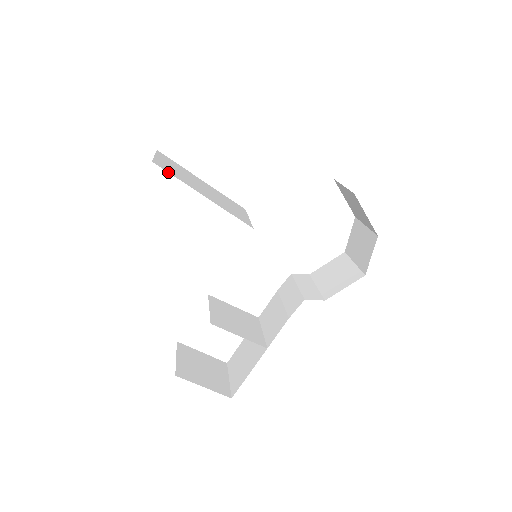
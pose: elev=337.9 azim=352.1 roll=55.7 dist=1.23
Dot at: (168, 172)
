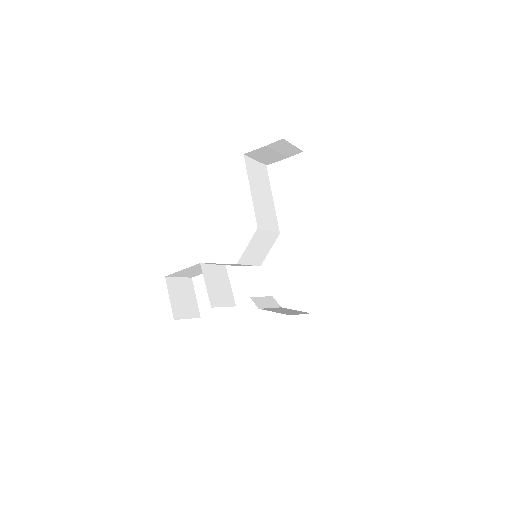
Dot at: (246, 165)
